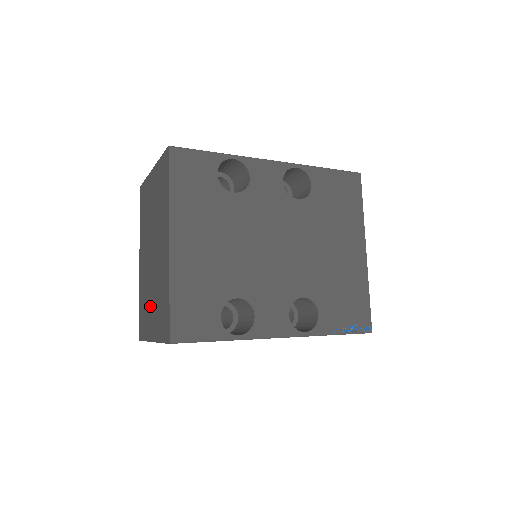
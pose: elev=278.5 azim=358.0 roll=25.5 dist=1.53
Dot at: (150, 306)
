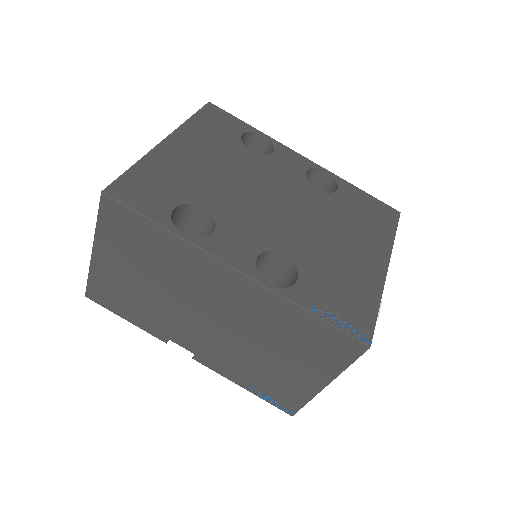
Dot at: occluded
